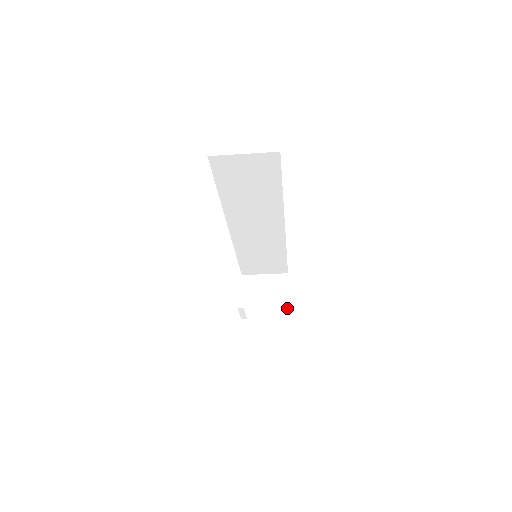
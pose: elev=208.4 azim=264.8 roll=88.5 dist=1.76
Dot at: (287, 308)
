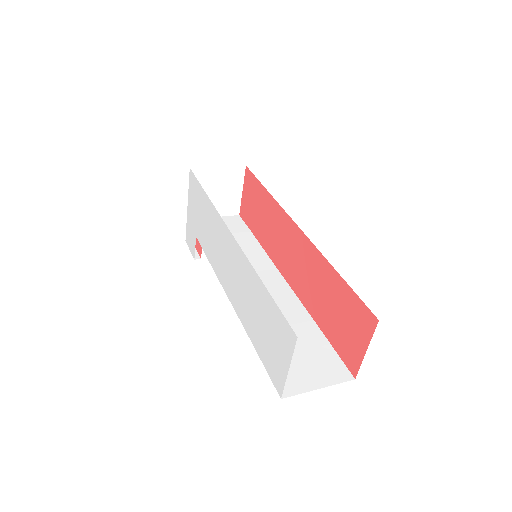
Dot at: (238, 206)
